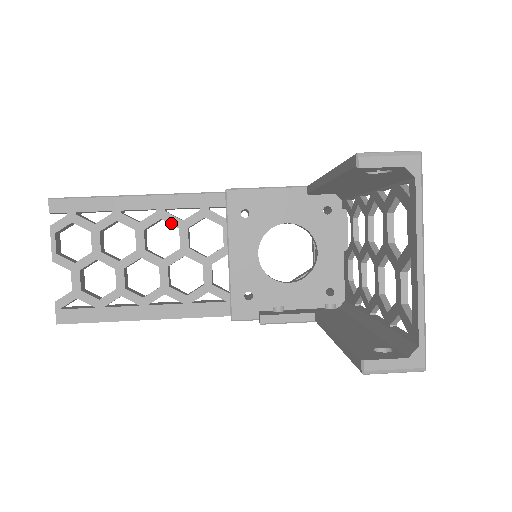
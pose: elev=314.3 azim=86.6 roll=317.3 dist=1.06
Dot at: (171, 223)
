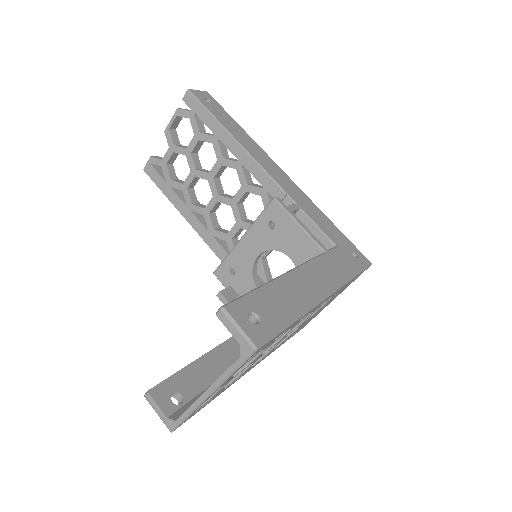
Dot at: (239, 178)
